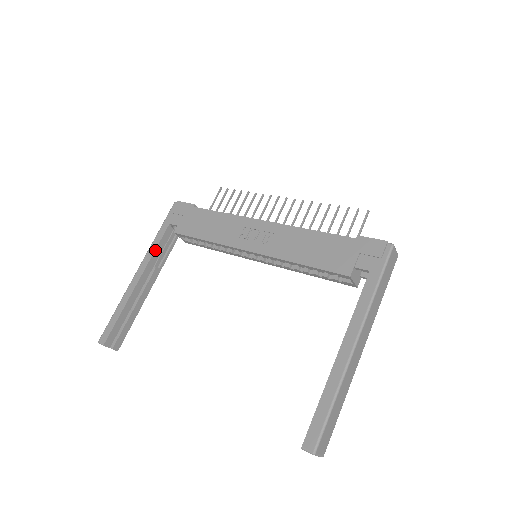
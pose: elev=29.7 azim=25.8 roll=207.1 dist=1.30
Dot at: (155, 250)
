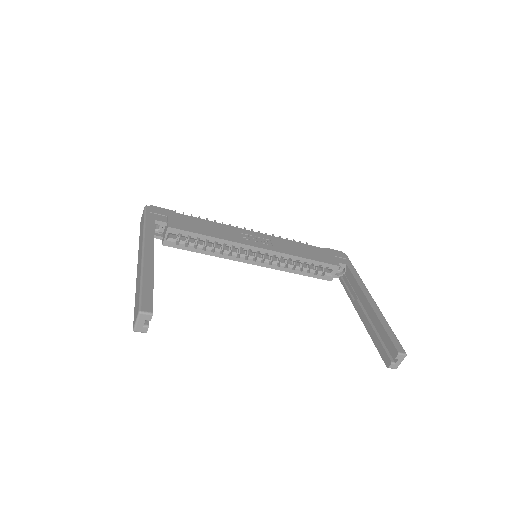
Dot at: occluded
